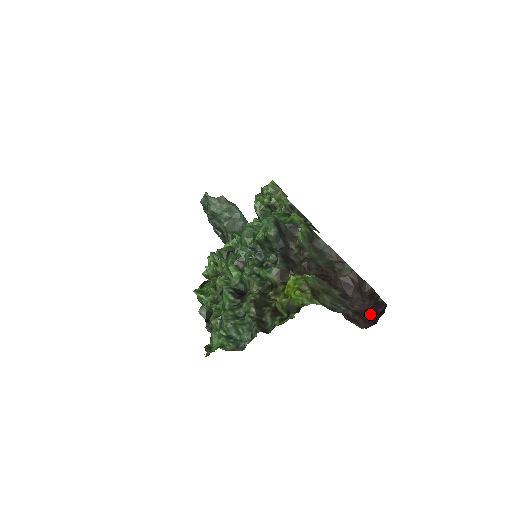
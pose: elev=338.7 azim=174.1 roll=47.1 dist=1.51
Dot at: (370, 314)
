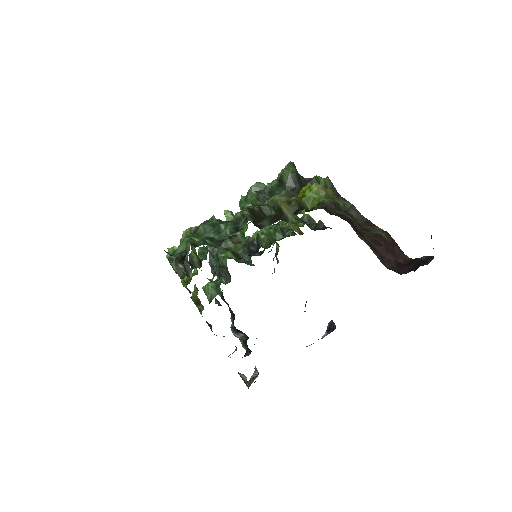
Dot at: occluded
